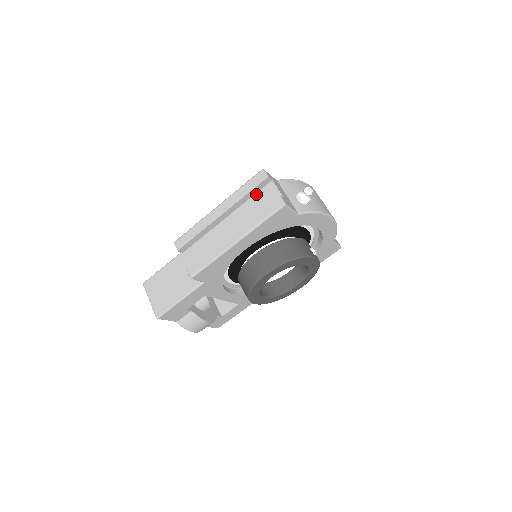
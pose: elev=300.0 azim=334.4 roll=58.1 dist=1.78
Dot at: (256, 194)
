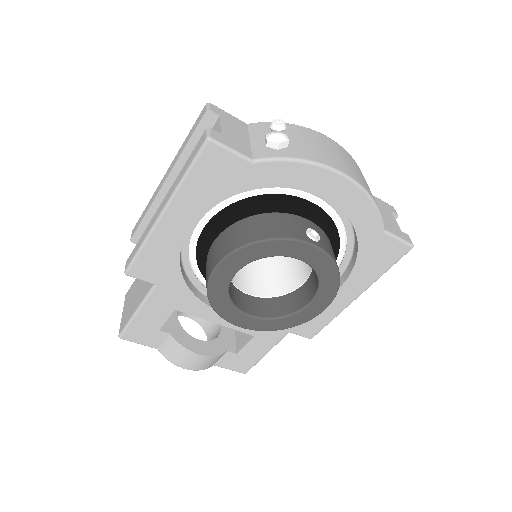
Dot at: occluded
